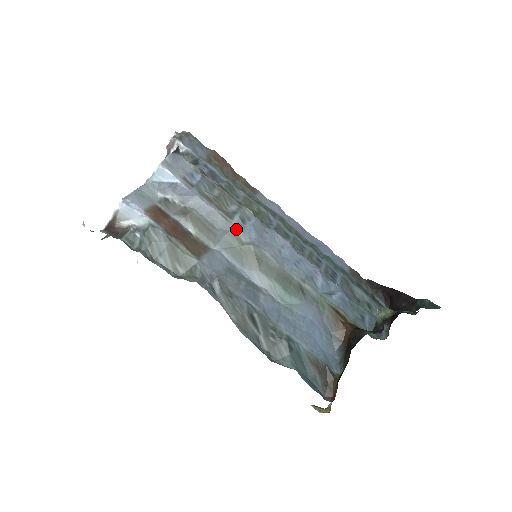
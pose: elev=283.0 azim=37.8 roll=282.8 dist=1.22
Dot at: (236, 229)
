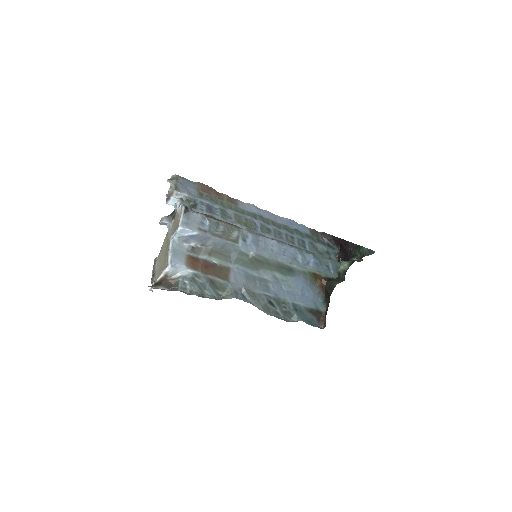
Dot at: (242, 249)
